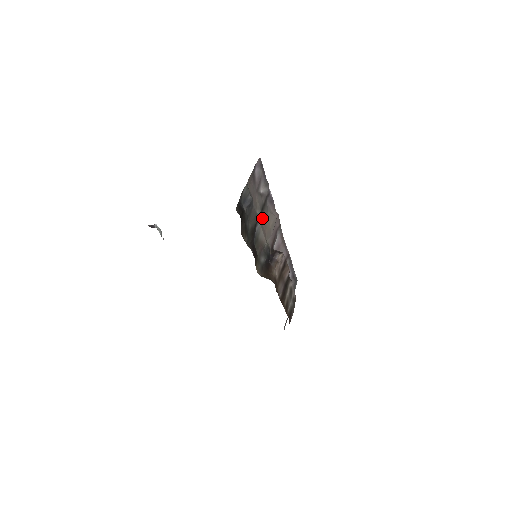
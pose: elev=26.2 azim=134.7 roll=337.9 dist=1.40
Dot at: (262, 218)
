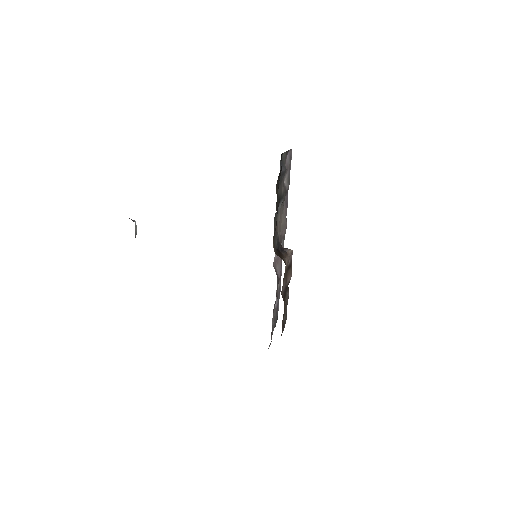
Dot at: (281, 206)
